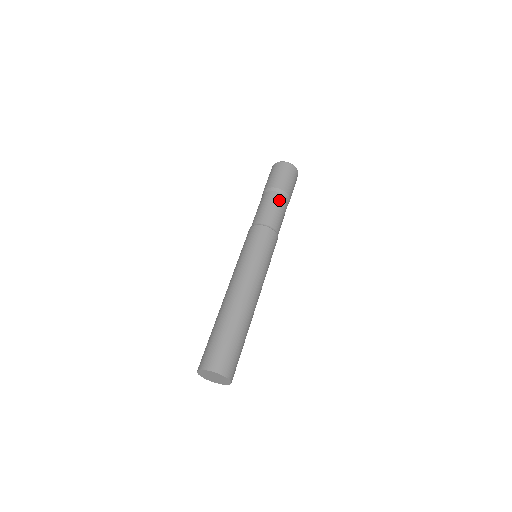
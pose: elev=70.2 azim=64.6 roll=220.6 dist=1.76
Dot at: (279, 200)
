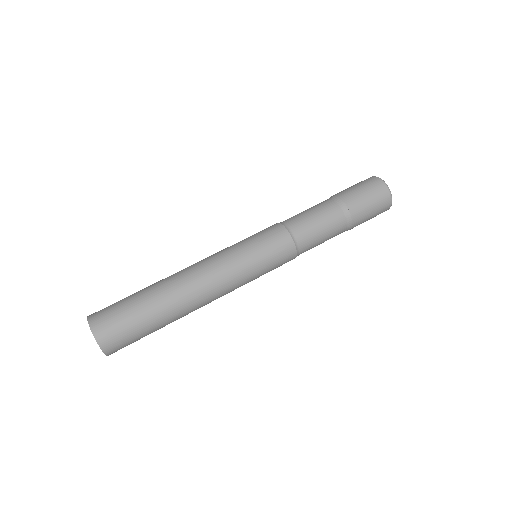
Dot at: (337, 227)
